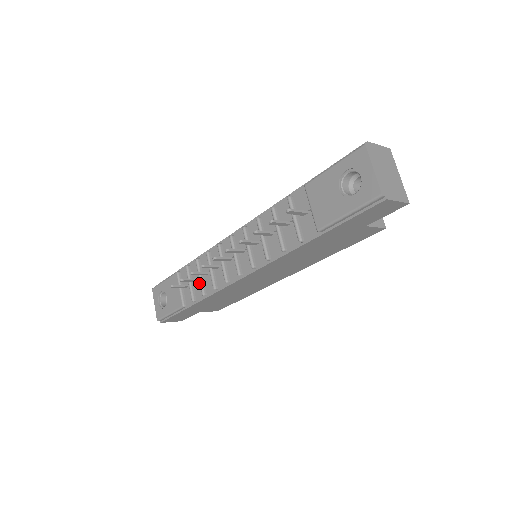
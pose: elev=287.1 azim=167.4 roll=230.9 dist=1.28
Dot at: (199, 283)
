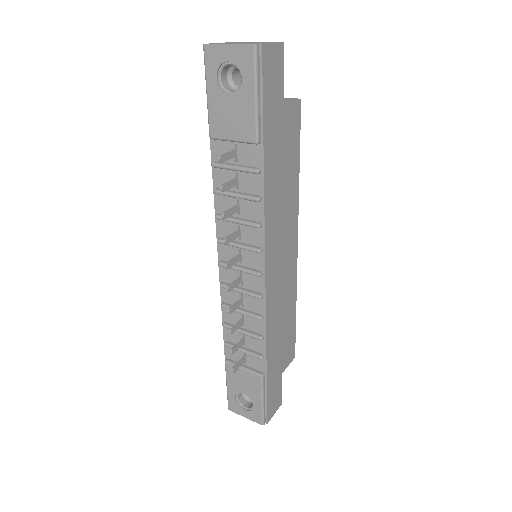
Dot at: (248, 339)
